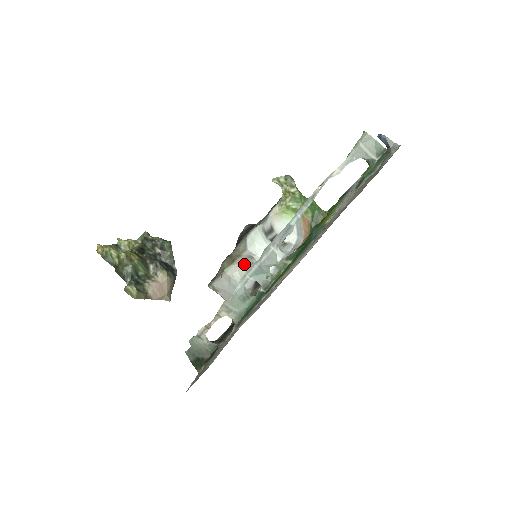
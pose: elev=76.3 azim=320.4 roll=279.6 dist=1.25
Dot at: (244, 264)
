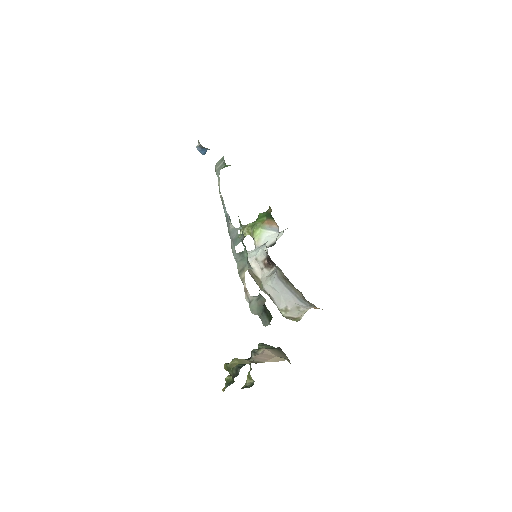
Dot at: (262, 270)
